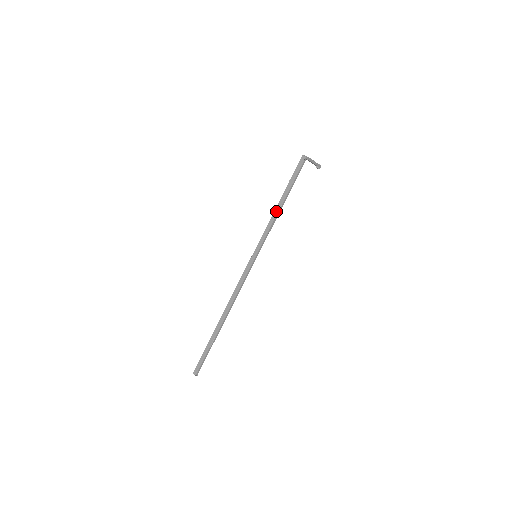
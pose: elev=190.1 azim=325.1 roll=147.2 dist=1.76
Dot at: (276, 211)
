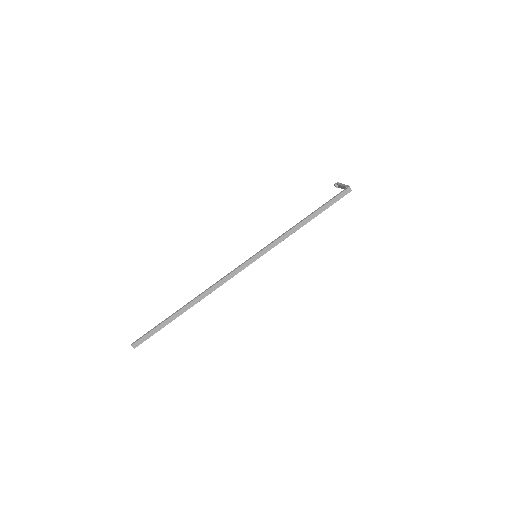
Dot at: (300, 226)
